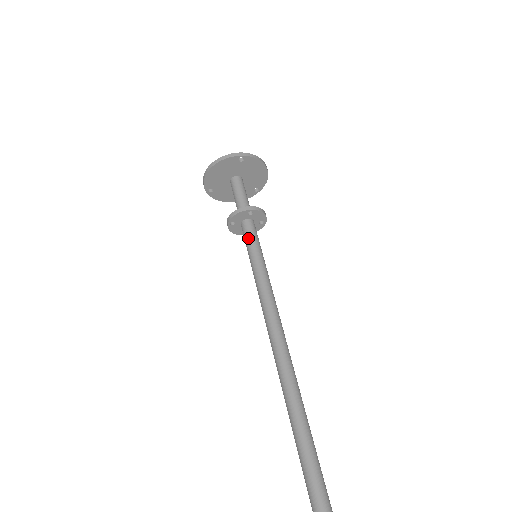
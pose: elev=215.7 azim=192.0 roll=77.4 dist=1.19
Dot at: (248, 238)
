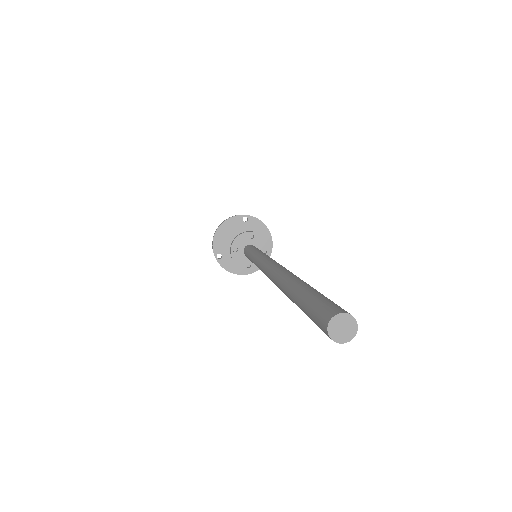
Dot at: (249, 248)
